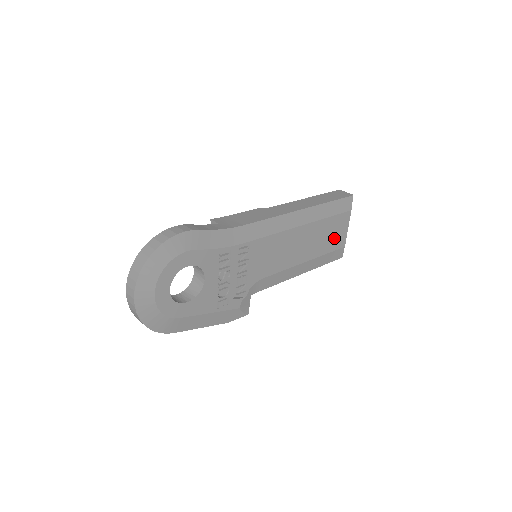
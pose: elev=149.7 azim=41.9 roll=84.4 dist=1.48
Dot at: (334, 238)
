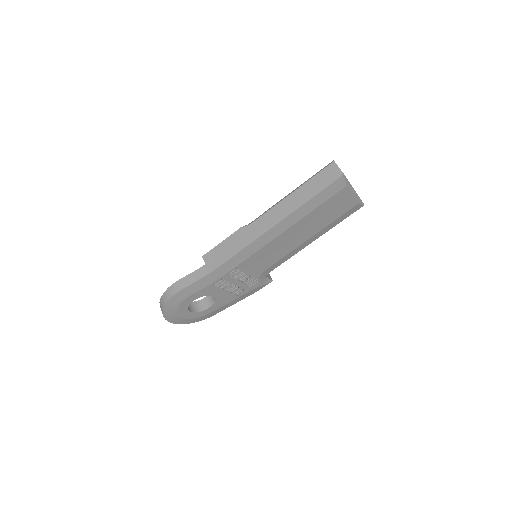
Dot at: (337, 209)
